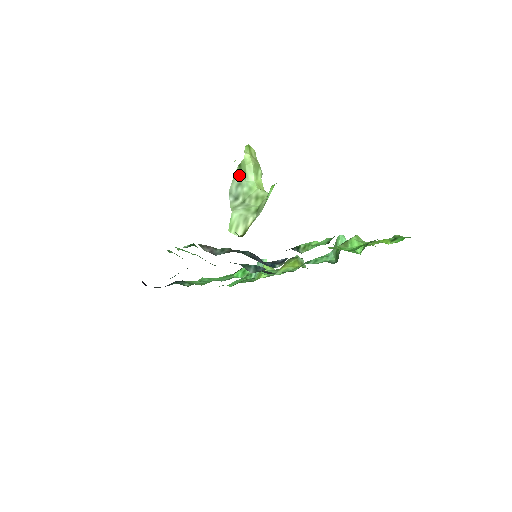
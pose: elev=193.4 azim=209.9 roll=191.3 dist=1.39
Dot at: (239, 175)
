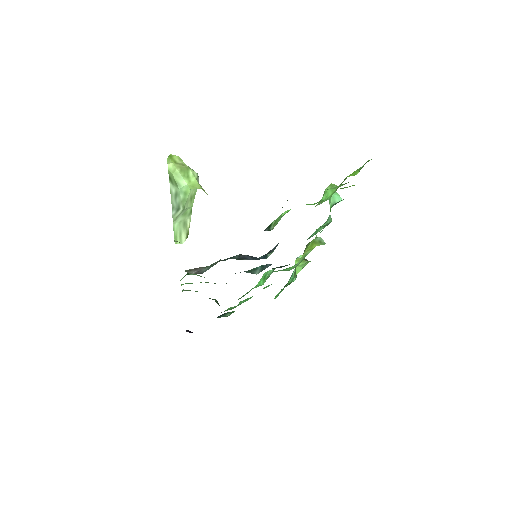
Dot at: (173, 187)
